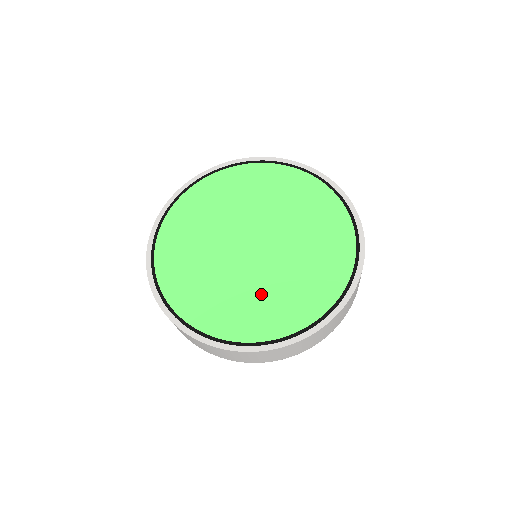
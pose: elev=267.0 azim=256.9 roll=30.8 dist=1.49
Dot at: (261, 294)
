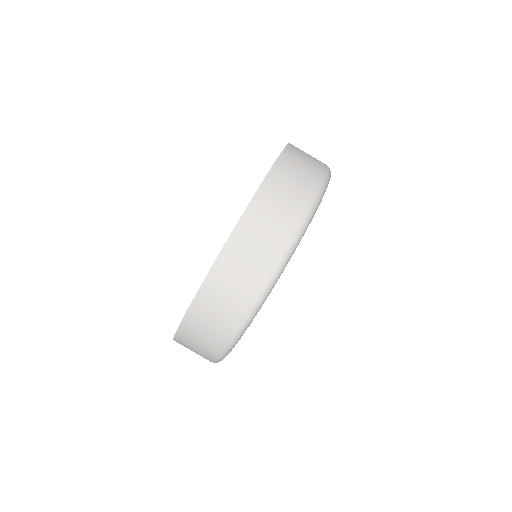
Dot at: occluded
